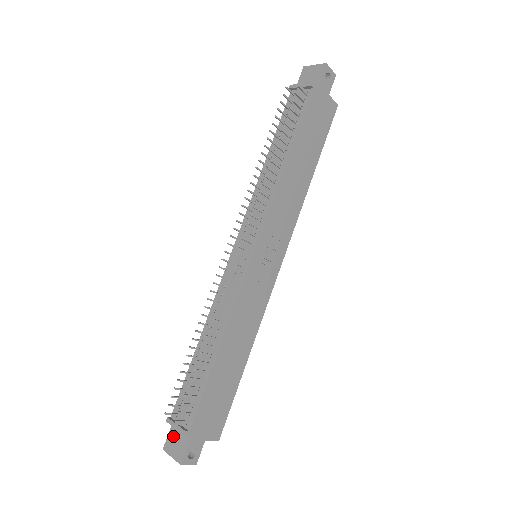
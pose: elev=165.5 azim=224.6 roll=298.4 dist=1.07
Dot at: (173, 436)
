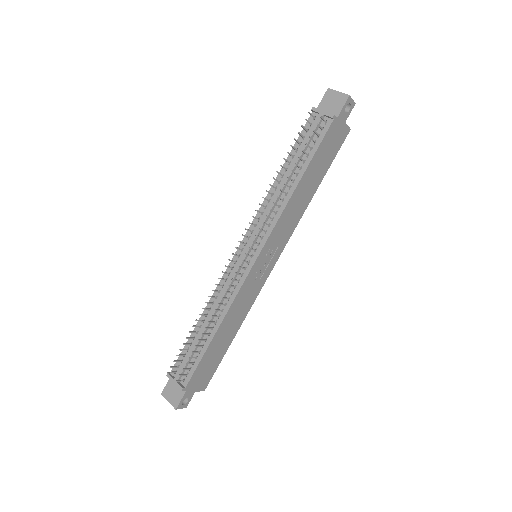
Dot at: (171, 387)
